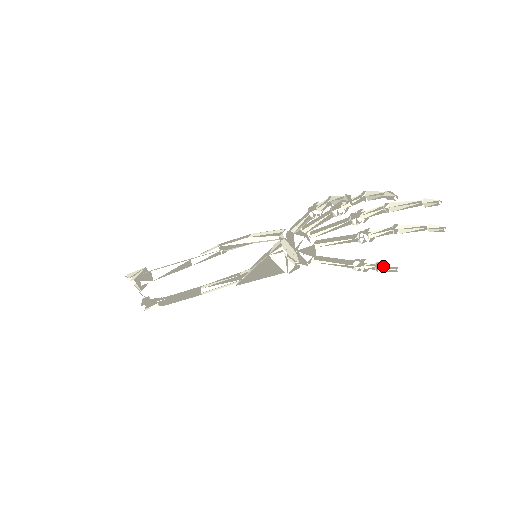
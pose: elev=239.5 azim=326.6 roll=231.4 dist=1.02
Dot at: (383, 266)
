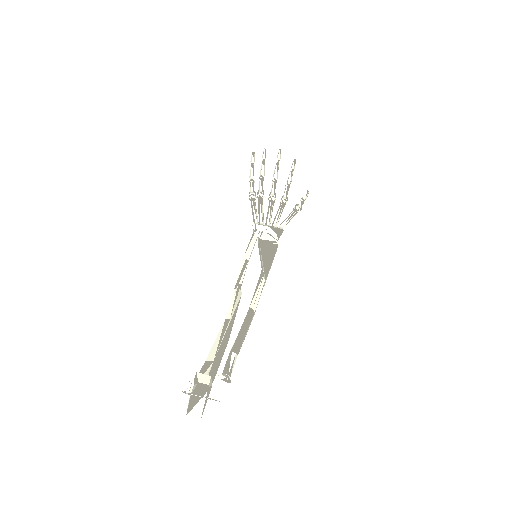
Dot at: (303, 196)
